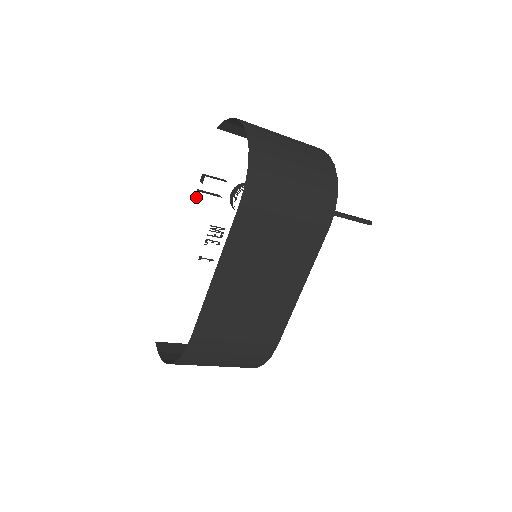
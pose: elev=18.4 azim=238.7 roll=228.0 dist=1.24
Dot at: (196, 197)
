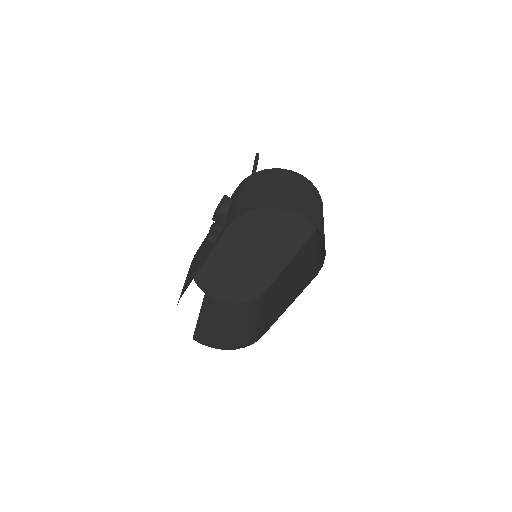
Dot at: occluded
